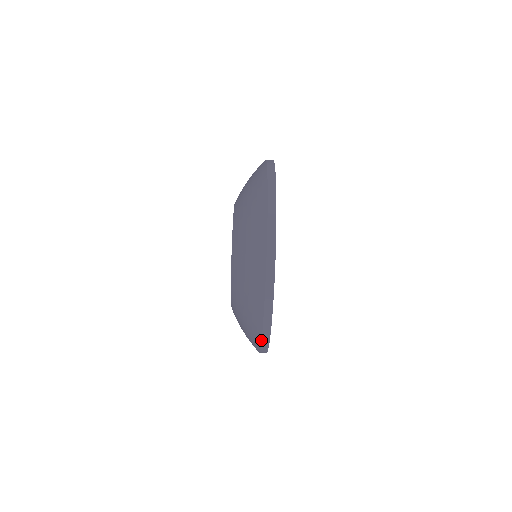
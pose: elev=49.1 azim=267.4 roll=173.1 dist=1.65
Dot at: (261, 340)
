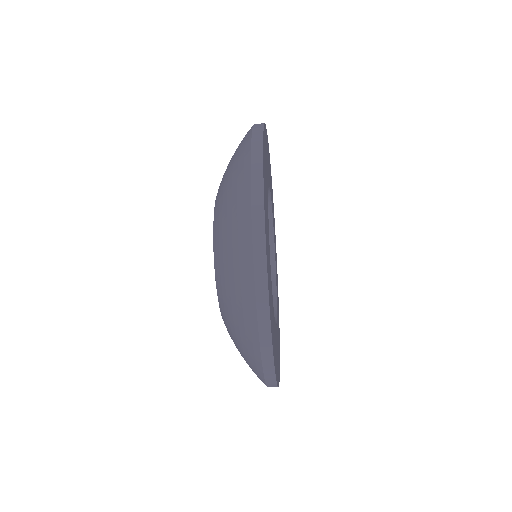
Dot at: occluded
